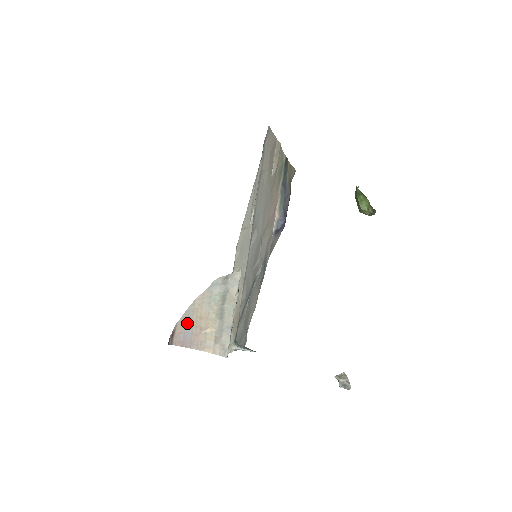
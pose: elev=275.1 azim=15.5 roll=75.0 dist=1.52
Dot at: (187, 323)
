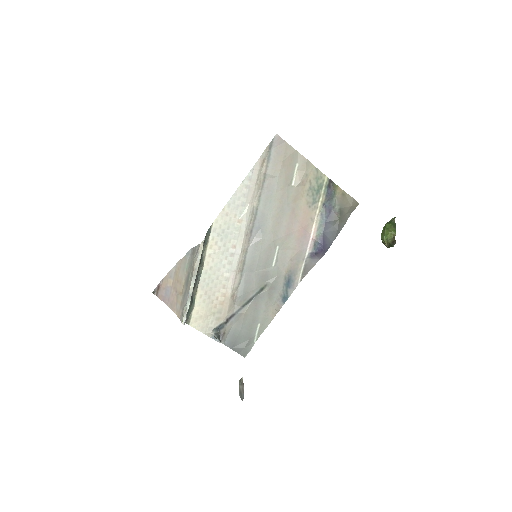
Dot at: (169, 282)
